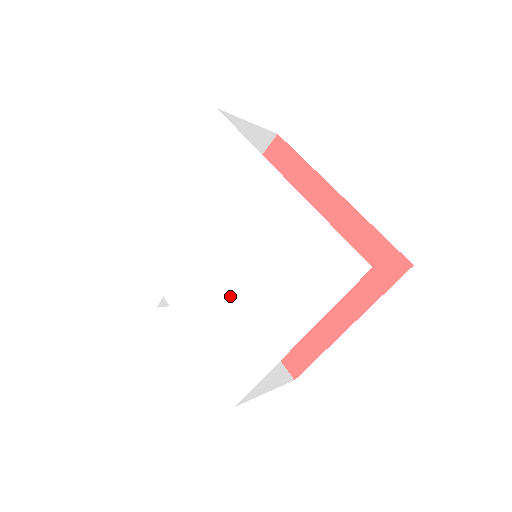
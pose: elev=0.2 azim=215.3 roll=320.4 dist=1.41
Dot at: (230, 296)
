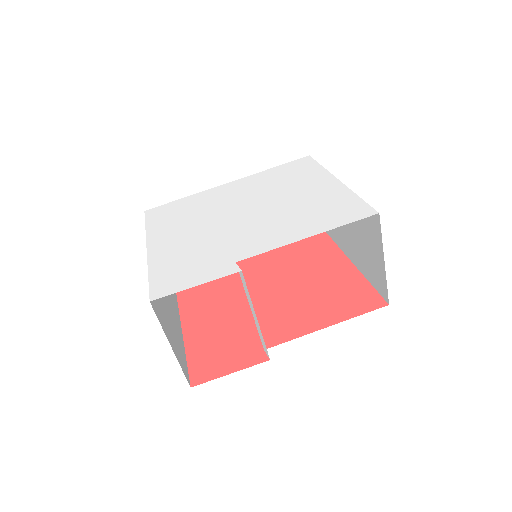
Dot at: (278, 211)
